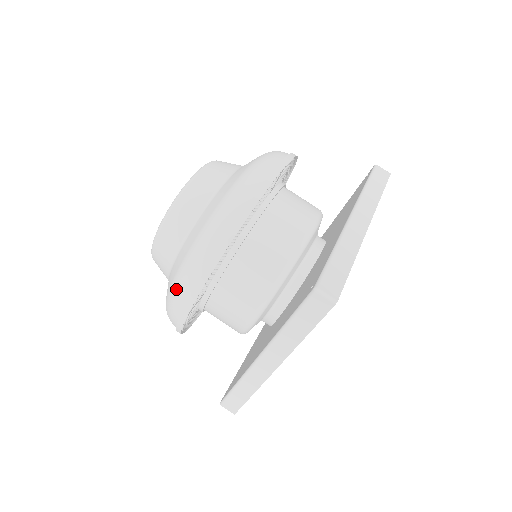
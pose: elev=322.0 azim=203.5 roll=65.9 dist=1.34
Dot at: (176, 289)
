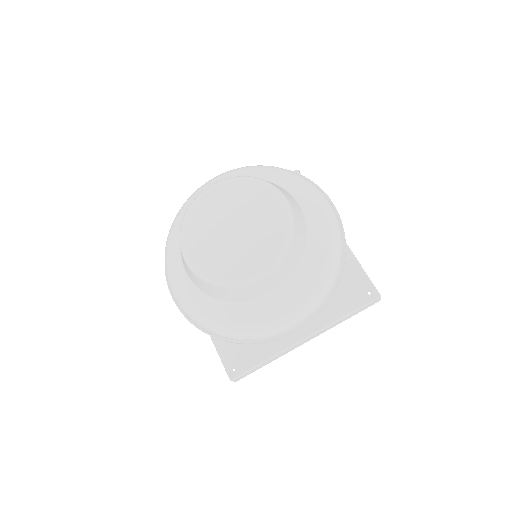
Dot at: (175, 297)
